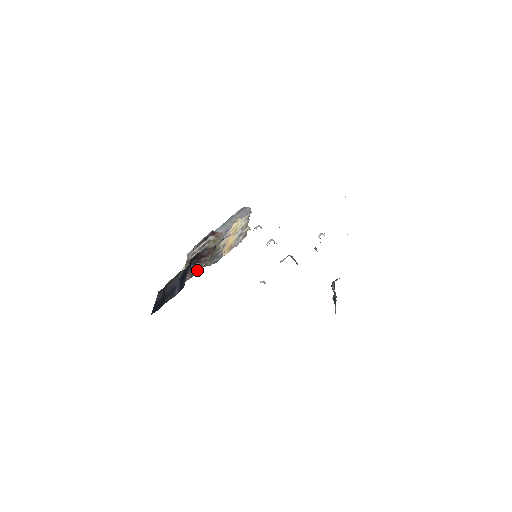
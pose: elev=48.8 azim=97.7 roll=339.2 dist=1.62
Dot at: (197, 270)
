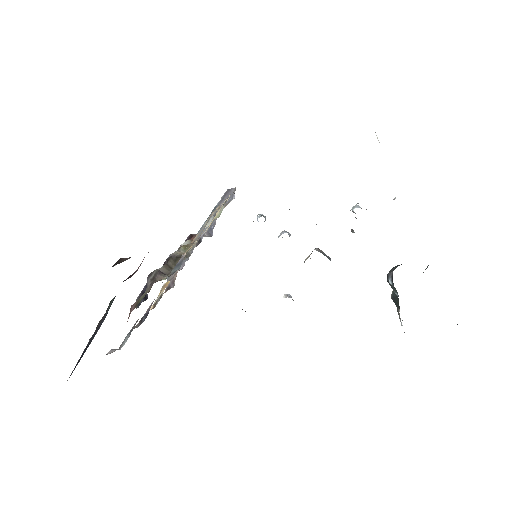
Dot at: (145, 292)
